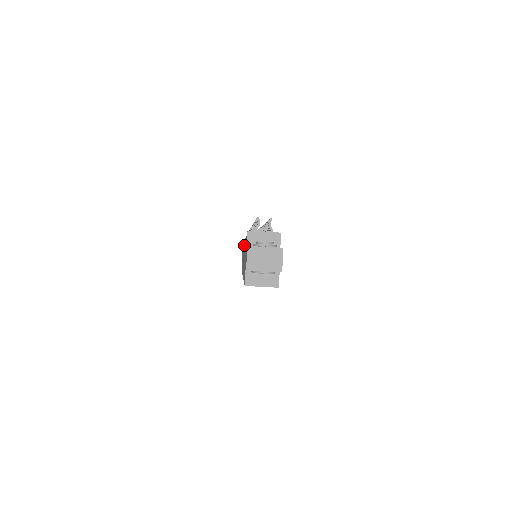
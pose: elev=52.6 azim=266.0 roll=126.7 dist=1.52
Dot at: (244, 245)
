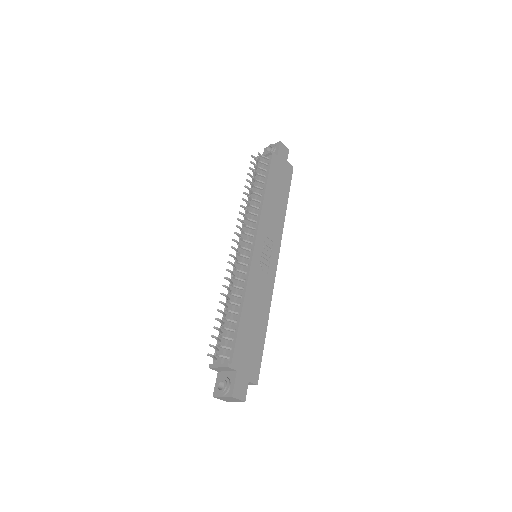
Dot at: occluded
